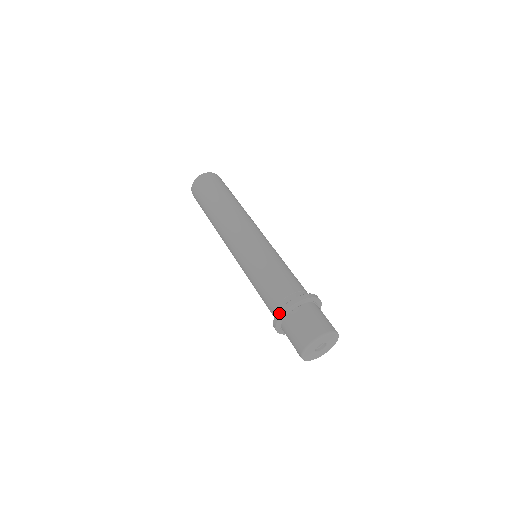
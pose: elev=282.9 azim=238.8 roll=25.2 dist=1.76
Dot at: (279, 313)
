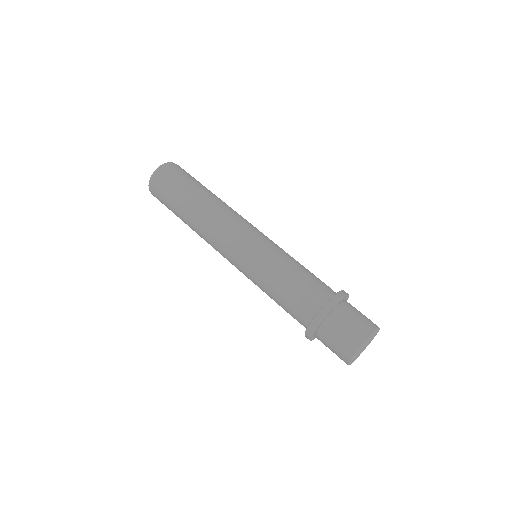
Dot at: occluded
